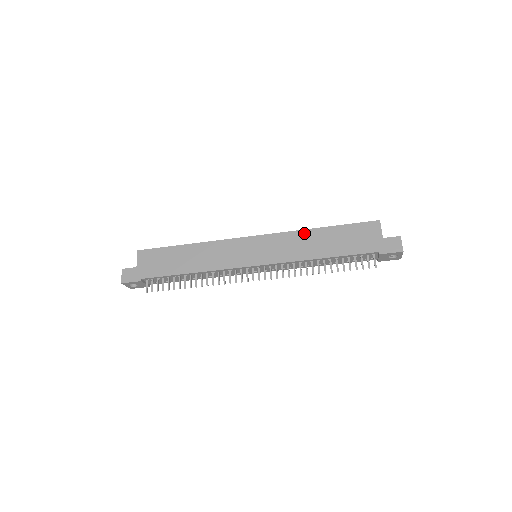
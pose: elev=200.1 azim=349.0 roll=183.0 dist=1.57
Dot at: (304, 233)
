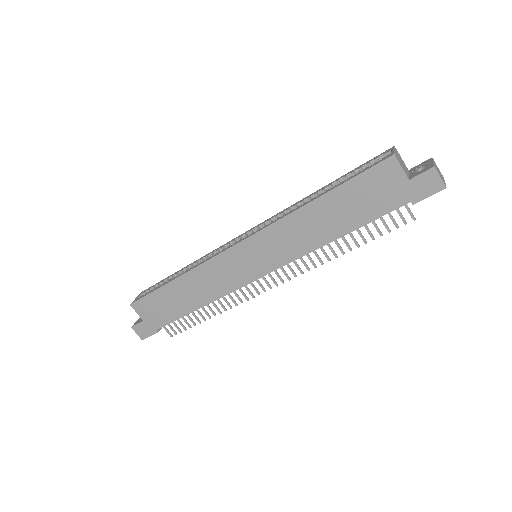
Dot at: (298, 215)
